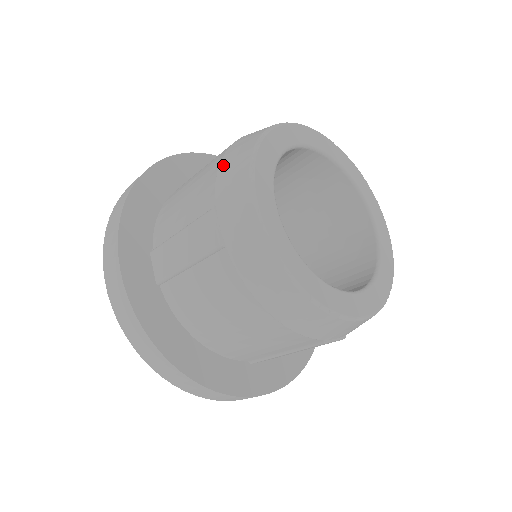
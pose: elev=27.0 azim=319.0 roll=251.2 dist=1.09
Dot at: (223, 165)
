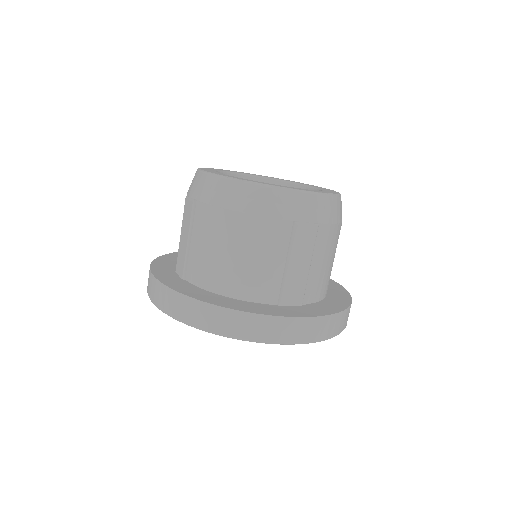
Dot at: occluded
